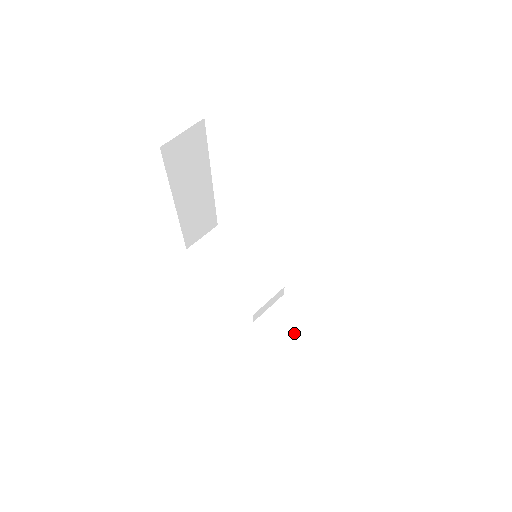
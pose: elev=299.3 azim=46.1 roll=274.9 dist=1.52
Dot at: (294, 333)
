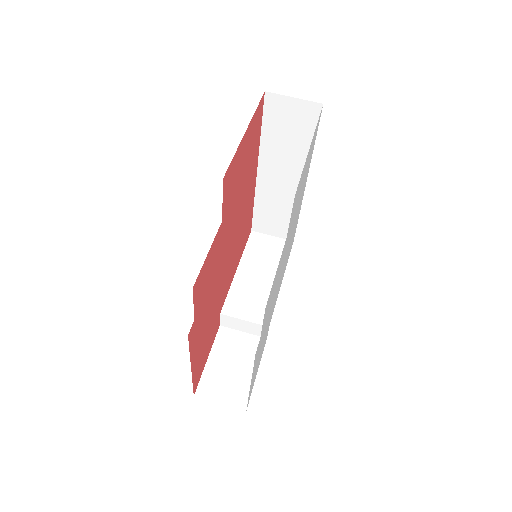
Dot at: (231, 368)
